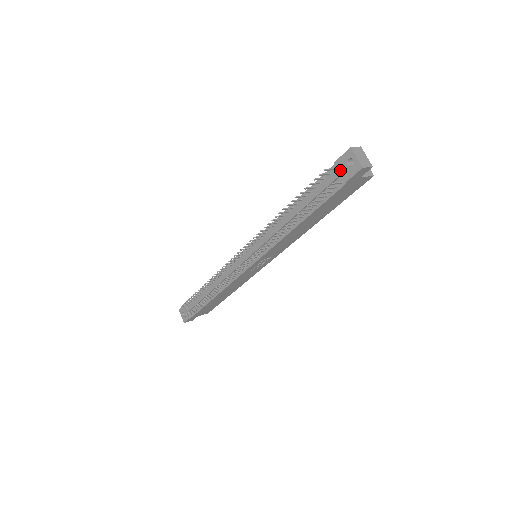
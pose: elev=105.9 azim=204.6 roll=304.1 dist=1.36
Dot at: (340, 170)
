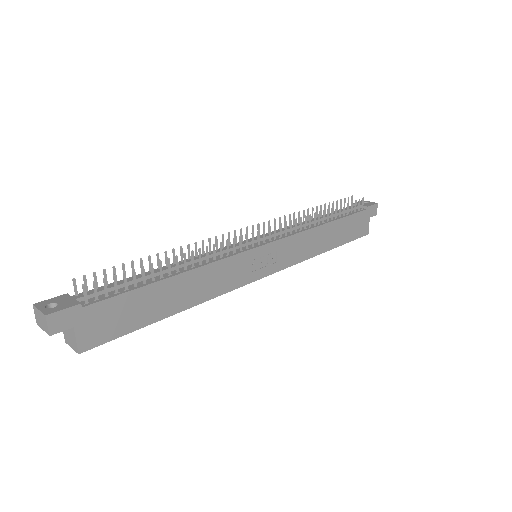
Dot at: occluded
